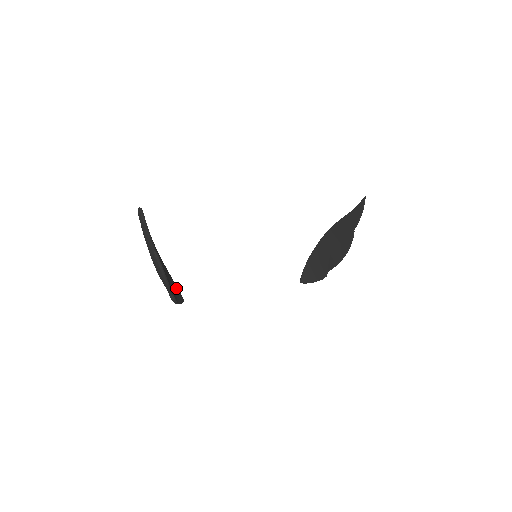
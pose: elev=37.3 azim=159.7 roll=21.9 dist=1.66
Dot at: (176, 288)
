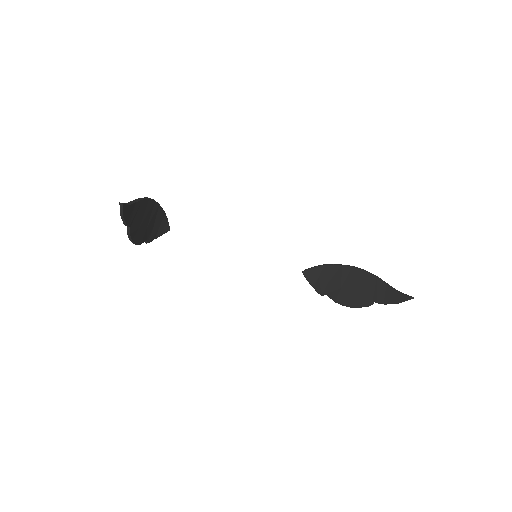
Dot at: (165, 221)
